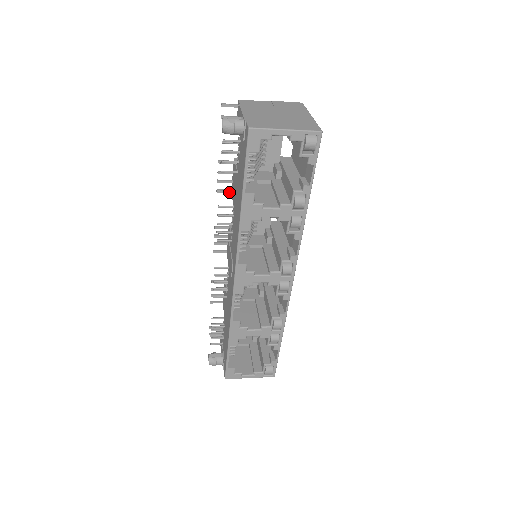
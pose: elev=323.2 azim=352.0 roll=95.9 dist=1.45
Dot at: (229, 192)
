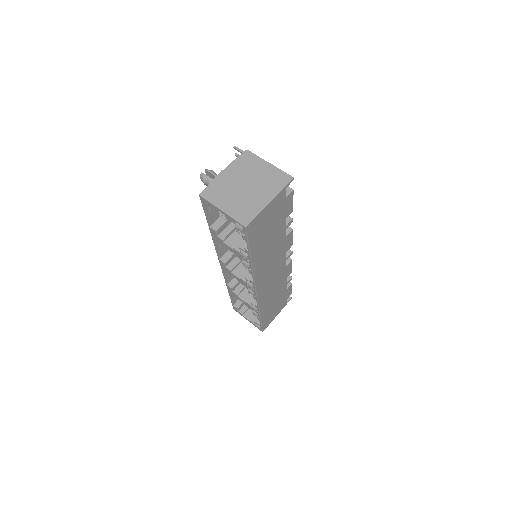
Dot at: occluded
